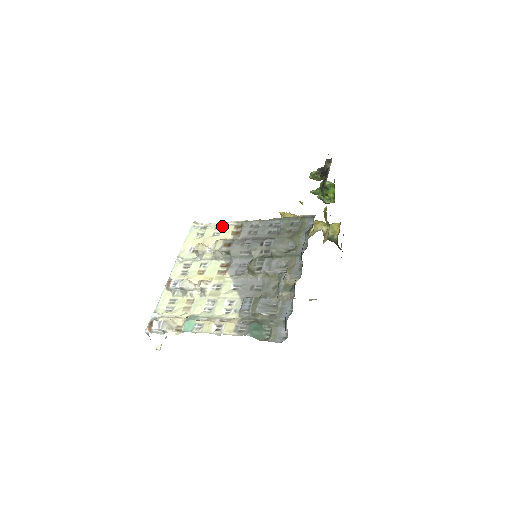
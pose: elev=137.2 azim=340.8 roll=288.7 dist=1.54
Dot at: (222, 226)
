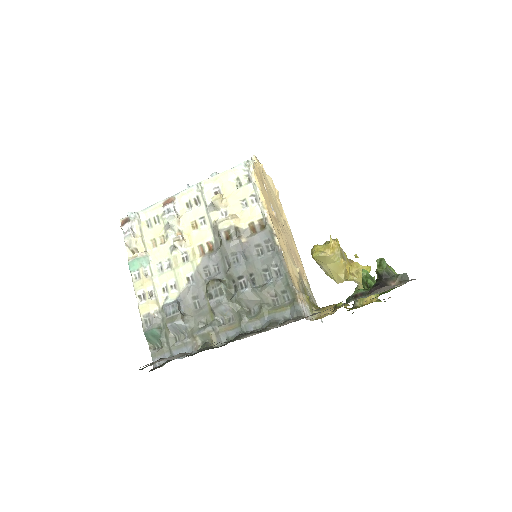
Dot at: (257, 202)
